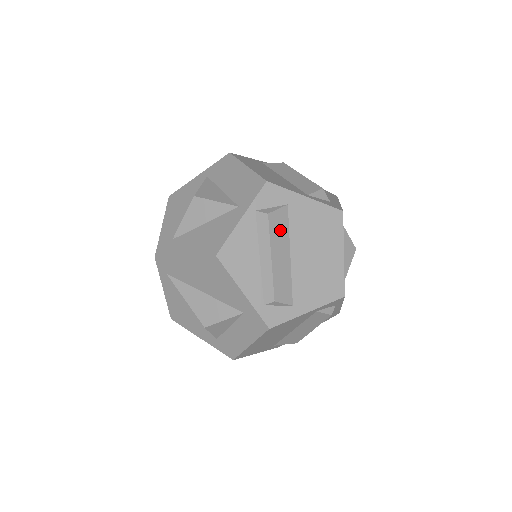
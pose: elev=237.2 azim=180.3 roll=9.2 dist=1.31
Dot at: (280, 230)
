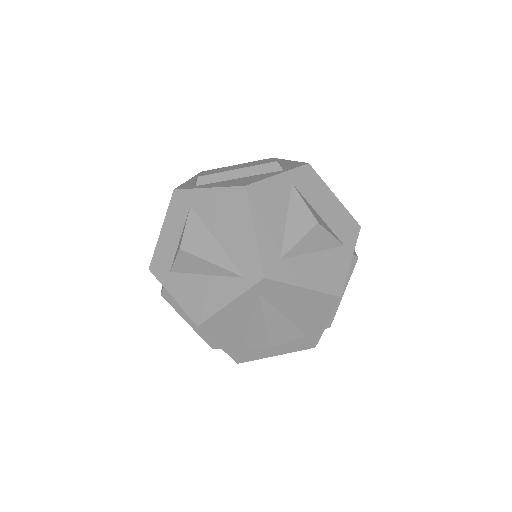
Dot at: occluded
